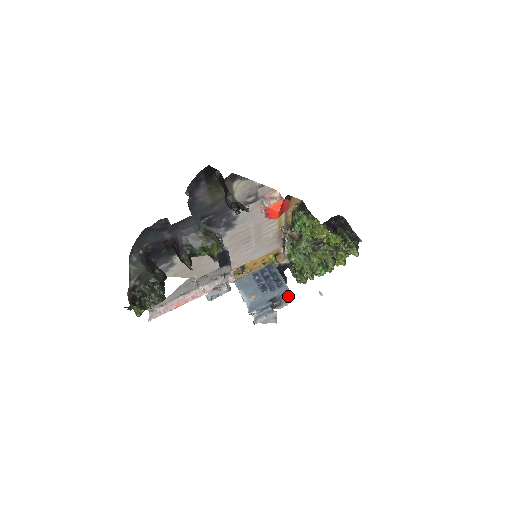
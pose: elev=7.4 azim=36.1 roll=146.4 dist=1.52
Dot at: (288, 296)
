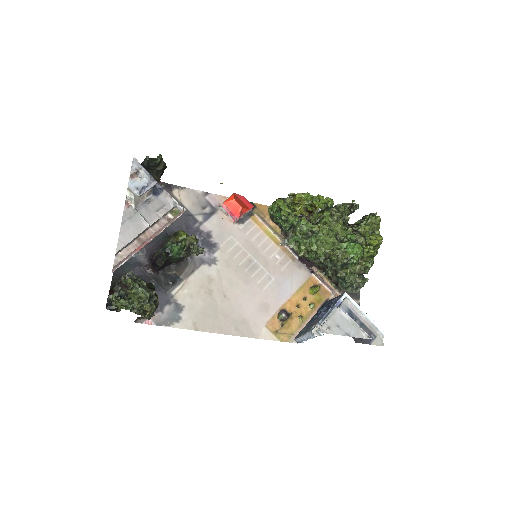
Dot at: (360, 309)
